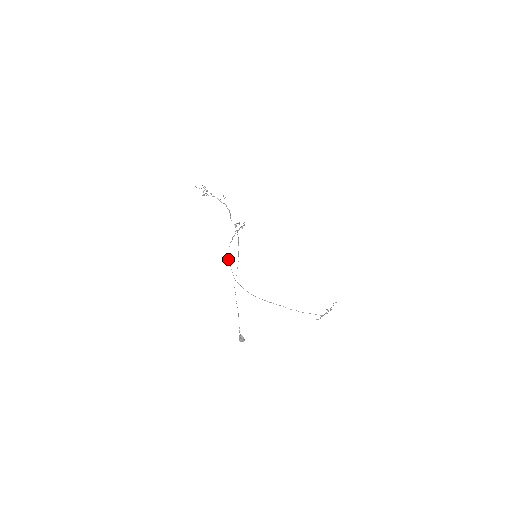
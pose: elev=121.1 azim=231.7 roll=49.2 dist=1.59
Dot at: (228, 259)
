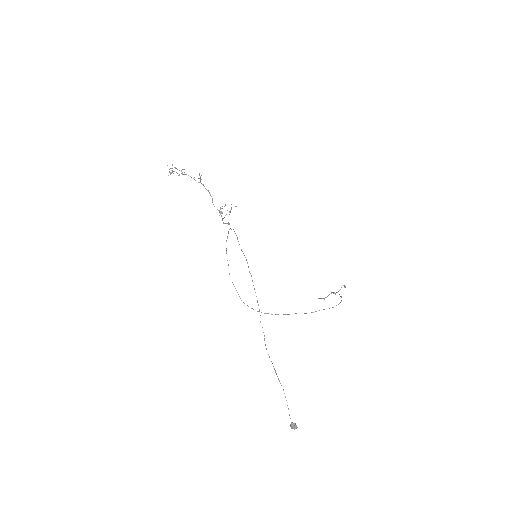
Dot at: occluded
